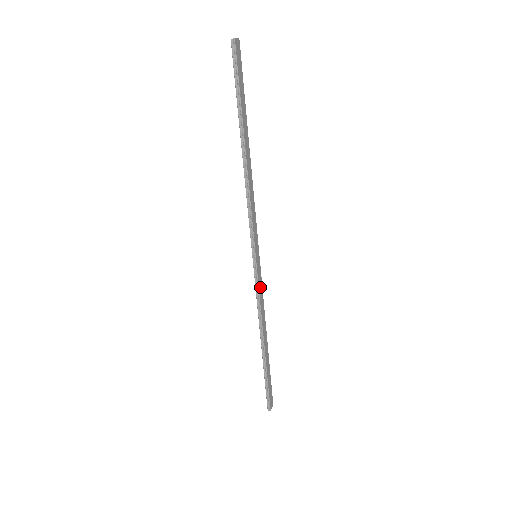
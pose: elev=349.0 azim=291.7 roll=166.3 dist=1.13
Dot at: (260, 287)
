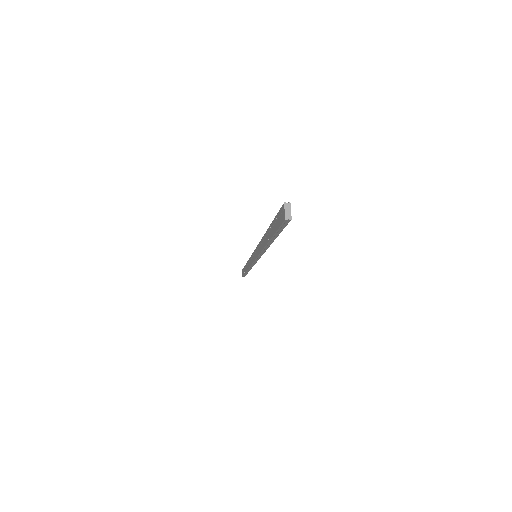
Dot at: occluded
